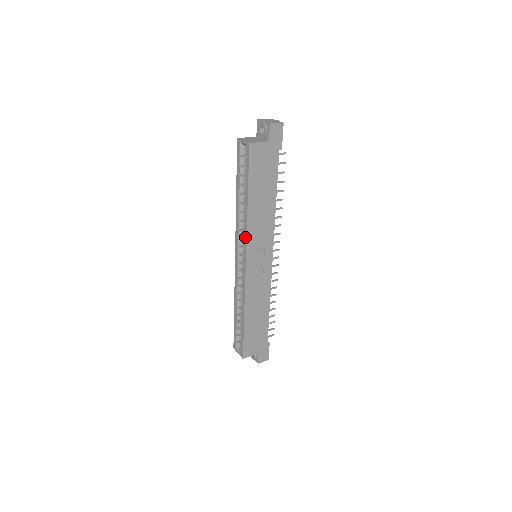
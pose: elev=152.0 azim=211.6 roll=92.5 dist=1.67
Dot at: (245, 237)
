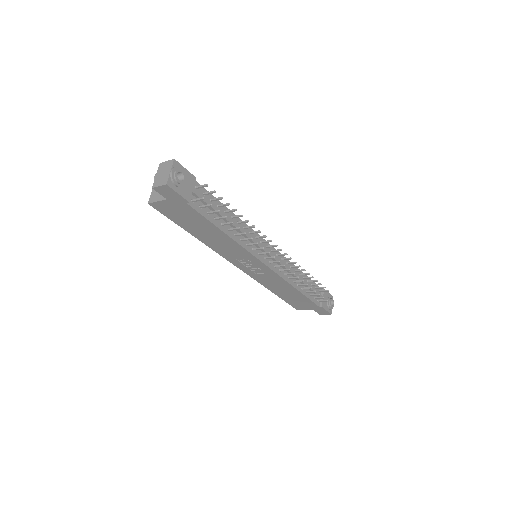
Dot at: (220, 253)
